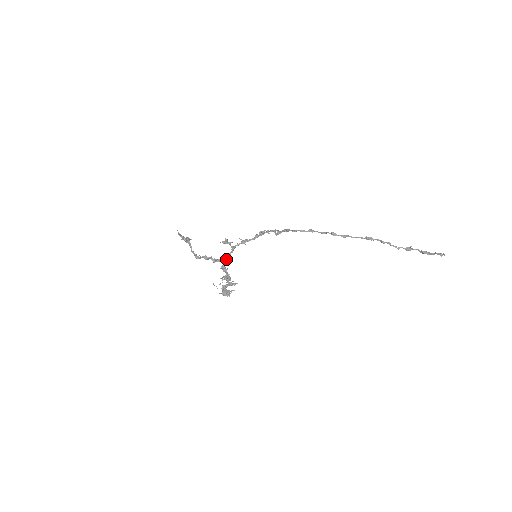
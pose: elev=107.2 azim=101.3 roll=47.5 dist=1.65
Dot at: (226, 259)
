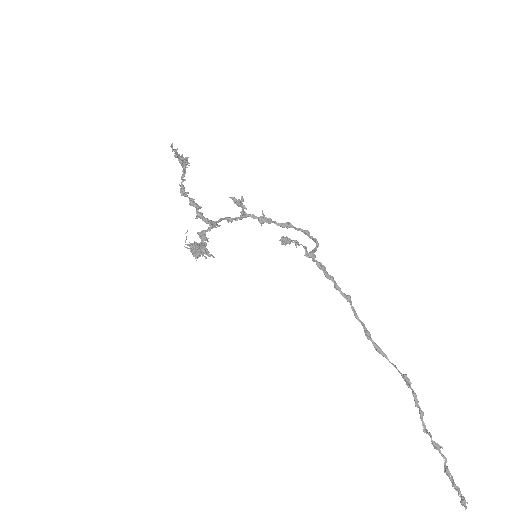
Dot at: occluded
